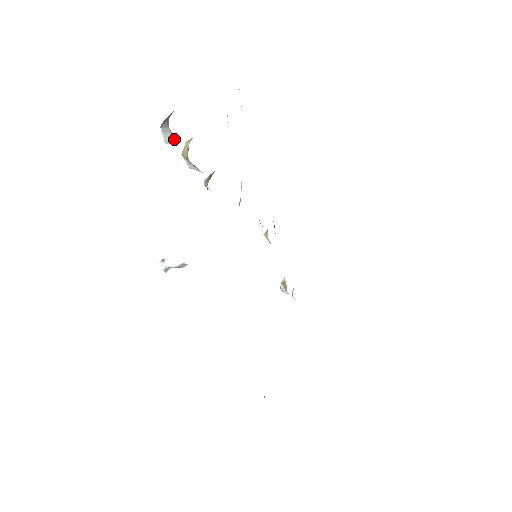
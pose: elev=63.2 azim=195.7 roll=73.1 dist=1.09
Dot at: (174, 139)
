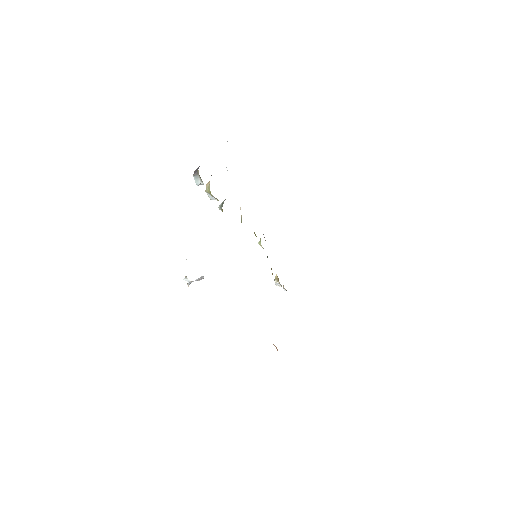
Dot at: (202, 182)
